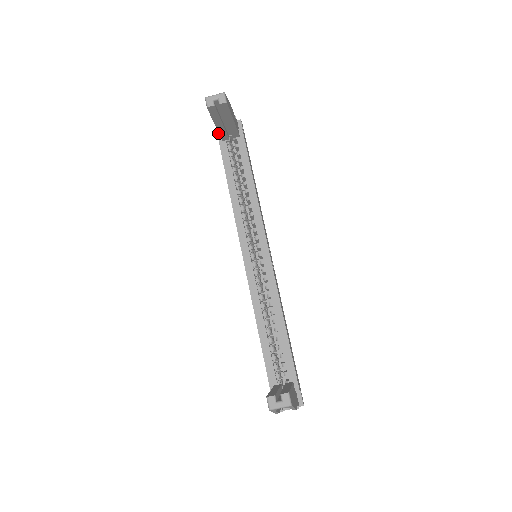
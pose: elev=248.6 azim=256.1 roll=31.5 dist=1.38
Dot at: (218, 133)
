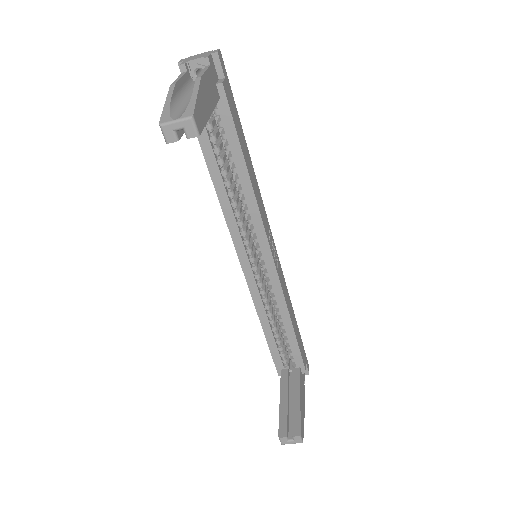
Dot at: occluded
